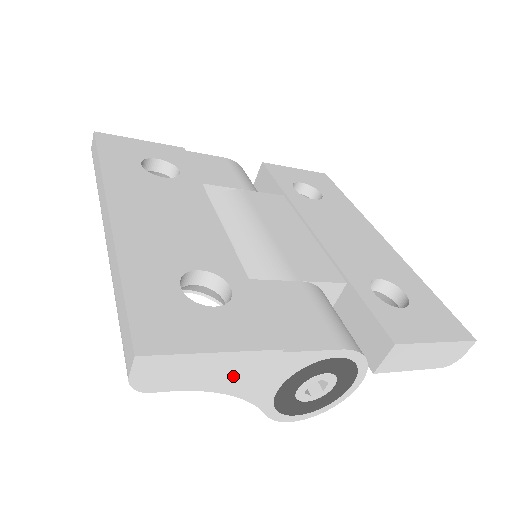
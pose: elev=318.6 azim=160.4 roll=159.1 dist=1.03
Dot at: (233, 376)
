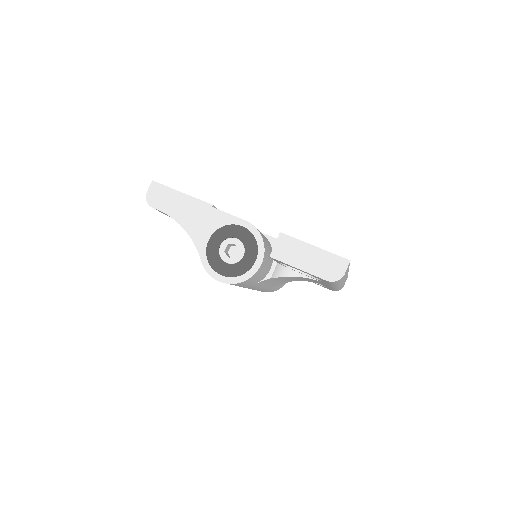
Dot at: (188, 214)
